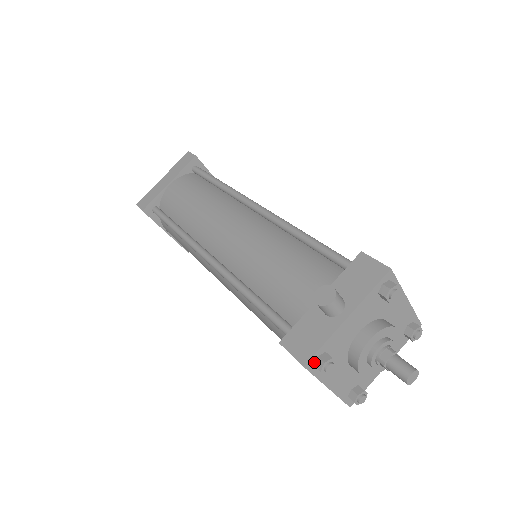
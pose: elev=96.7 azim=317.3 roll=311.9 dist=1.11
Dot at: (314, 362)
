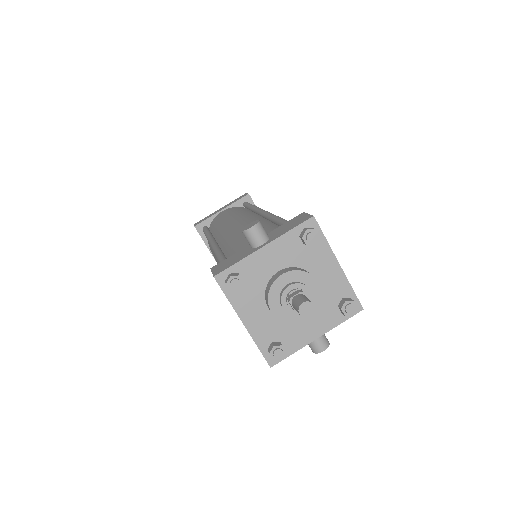
Dot at: (225, 278)
